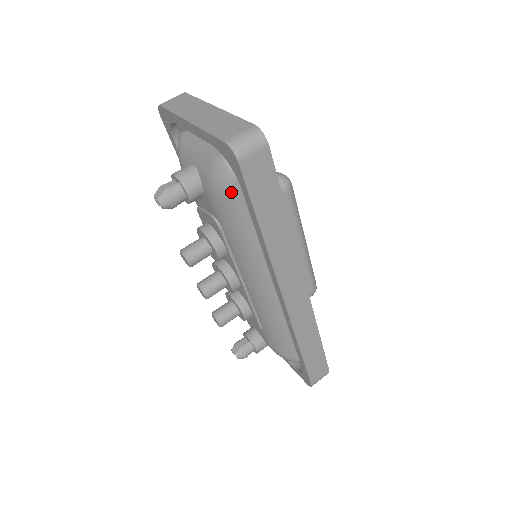
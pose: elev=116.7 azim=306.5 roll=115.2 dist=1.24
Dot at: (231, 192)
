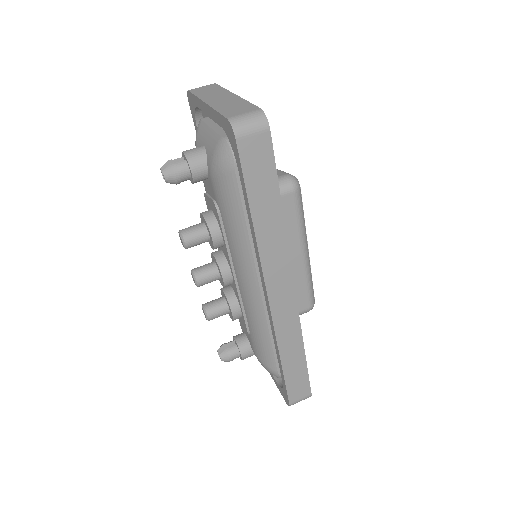
Dot at: (230, 174)
